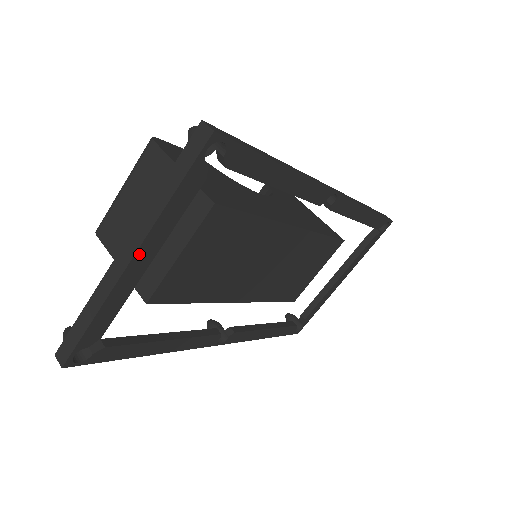
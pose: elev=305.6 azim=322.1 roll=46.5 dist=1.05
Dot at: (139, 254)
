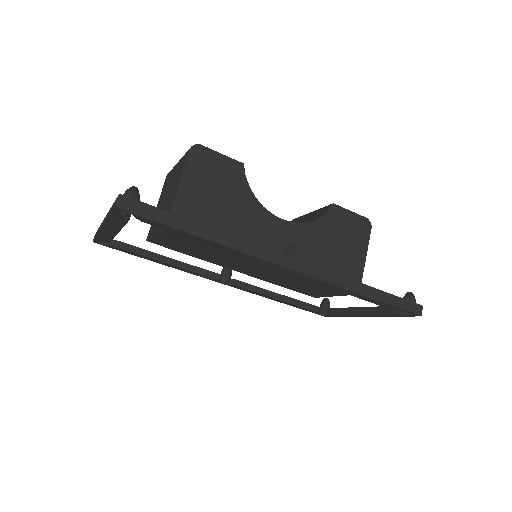
Dot at: (106, 227)
